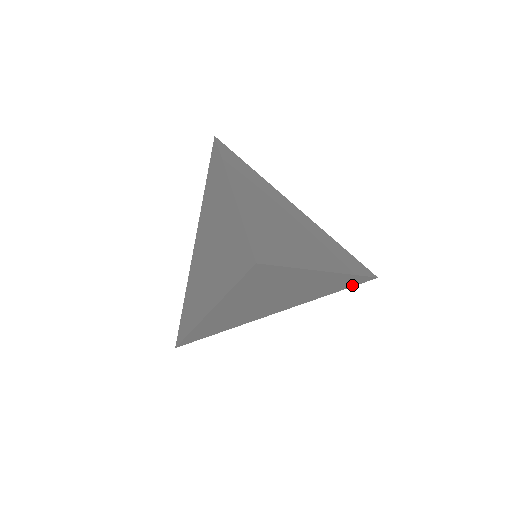
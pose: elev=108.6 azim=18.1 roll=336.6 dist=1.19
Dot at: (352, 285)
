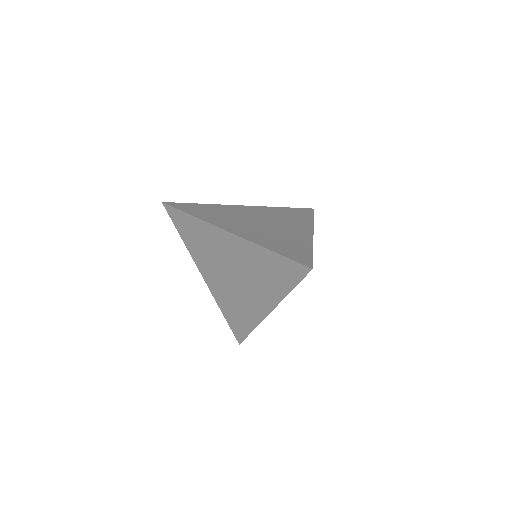
Dot at: occluded
